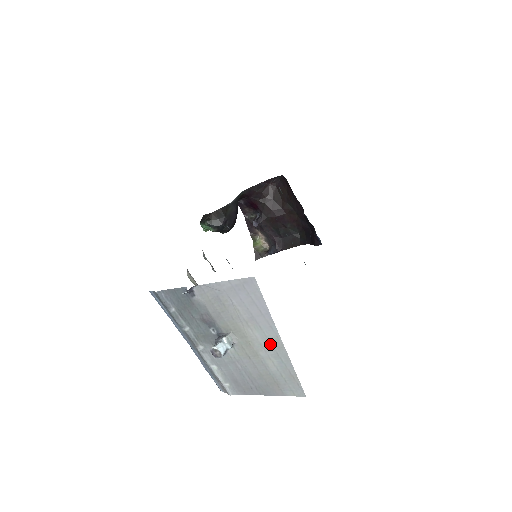
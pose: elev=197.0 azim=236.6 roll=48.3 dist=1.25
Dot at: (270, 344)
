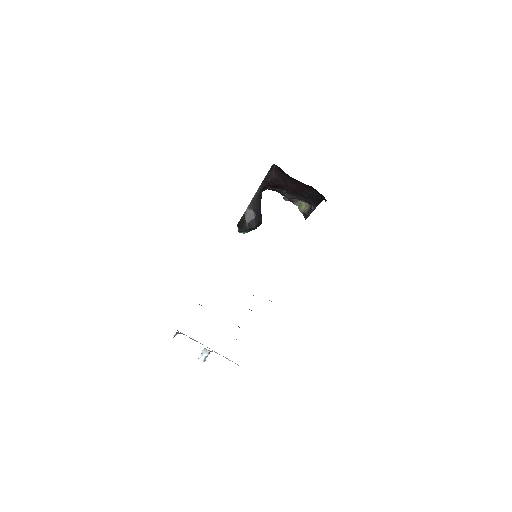
Dot at: occluded
